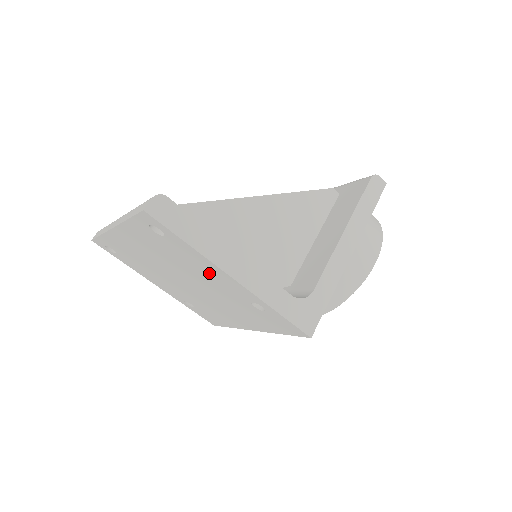
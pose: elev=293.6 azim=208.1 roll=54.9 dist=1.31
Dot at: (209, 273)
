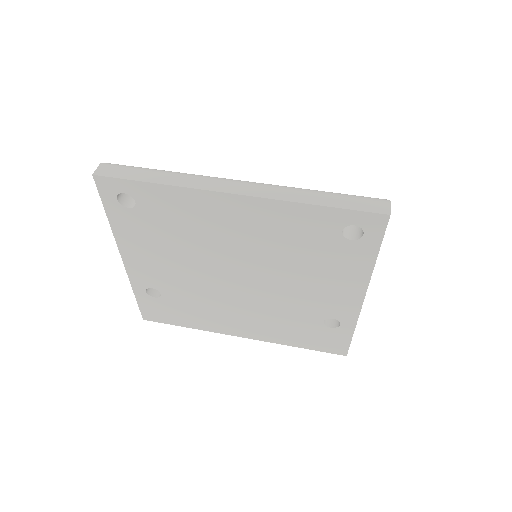
Dot at: (330, 284)
